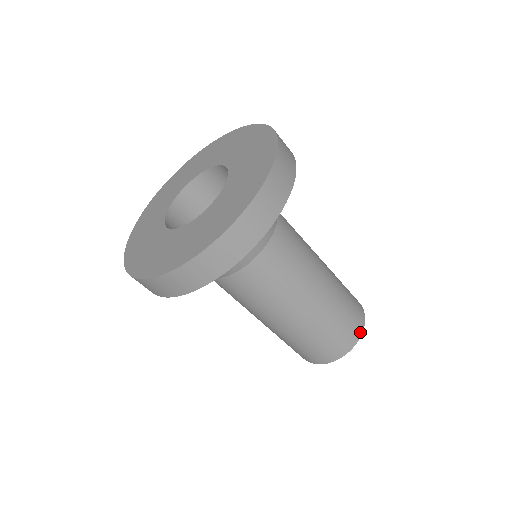
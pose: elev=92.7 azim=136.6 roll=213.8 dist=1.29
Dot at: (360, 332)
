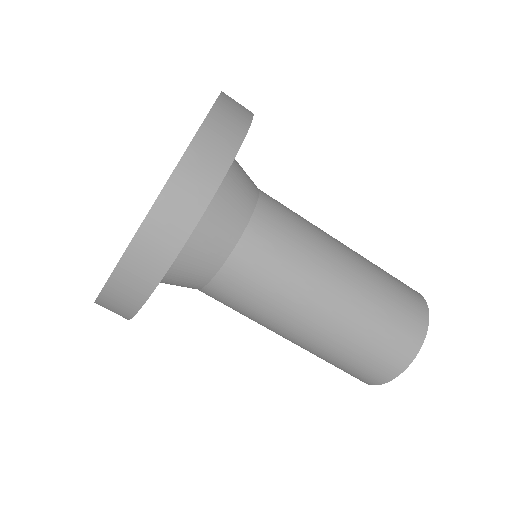
Dot at: (417, 346)
